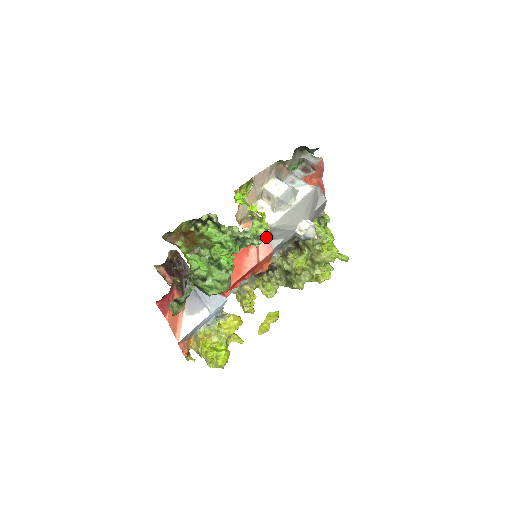
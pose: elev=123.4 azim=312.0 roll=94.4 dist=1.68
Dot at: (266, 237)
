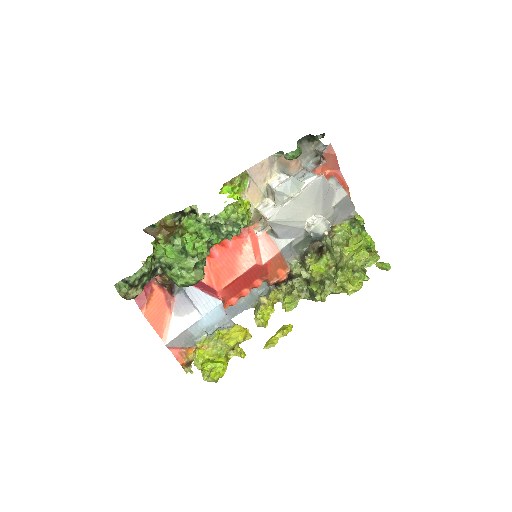
Dot at: (240, 222)
